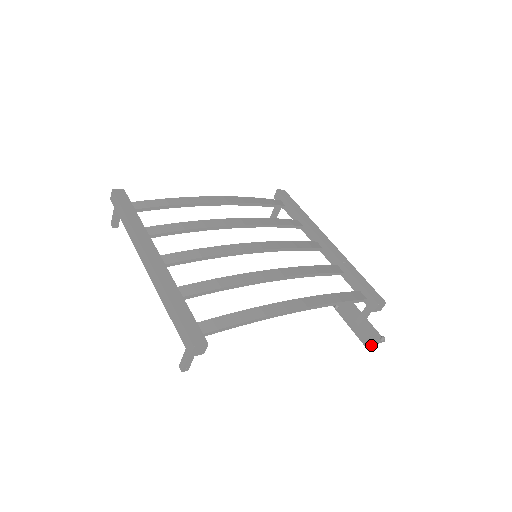
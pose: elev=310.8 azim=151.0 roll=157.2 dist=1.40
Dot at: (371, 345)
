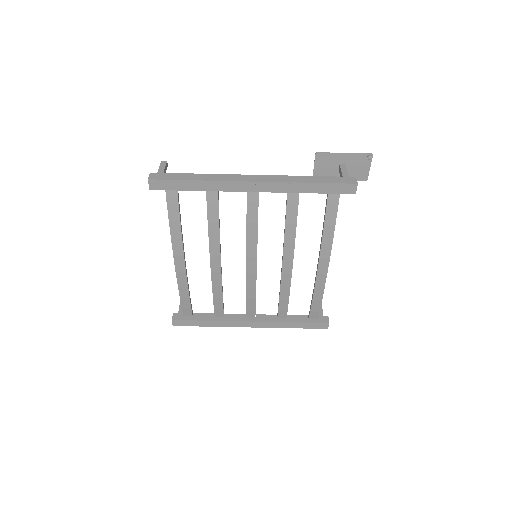
Dot at: (368, 174)
